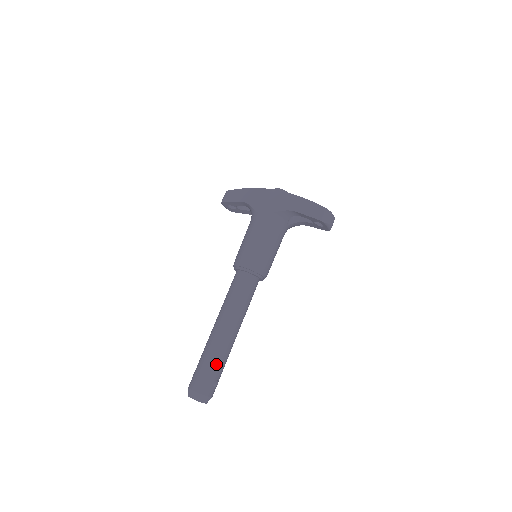
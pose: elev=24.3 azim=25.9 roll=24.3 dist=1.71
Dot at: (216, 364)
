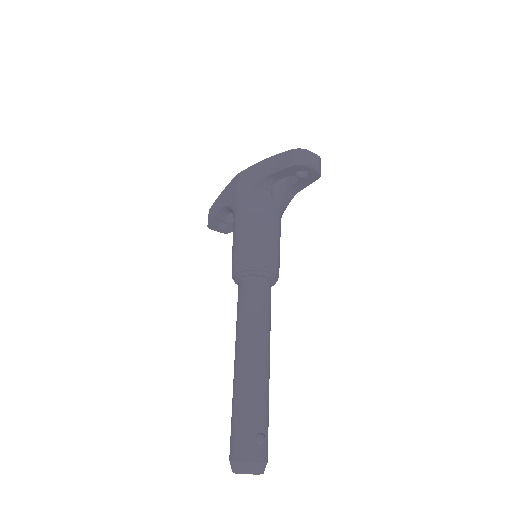
Dot at: (249, 410)
